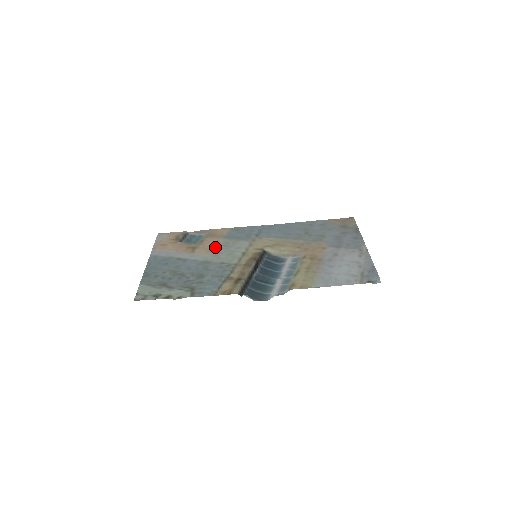
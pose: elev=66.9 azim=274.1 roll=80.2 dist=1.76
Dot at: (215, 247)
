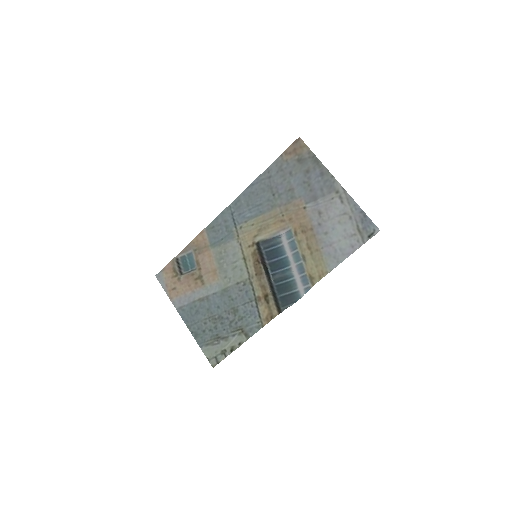
Dot at: (215, 266)
